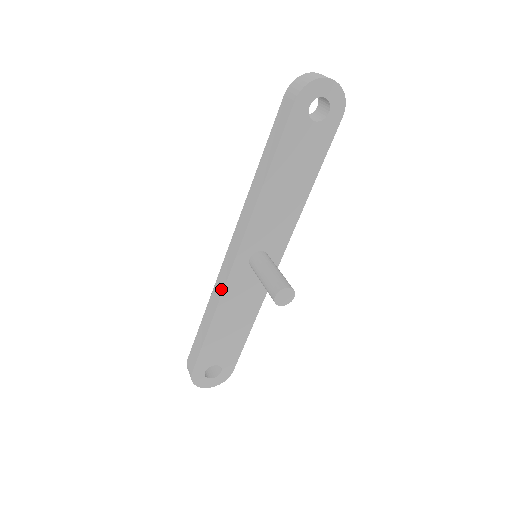
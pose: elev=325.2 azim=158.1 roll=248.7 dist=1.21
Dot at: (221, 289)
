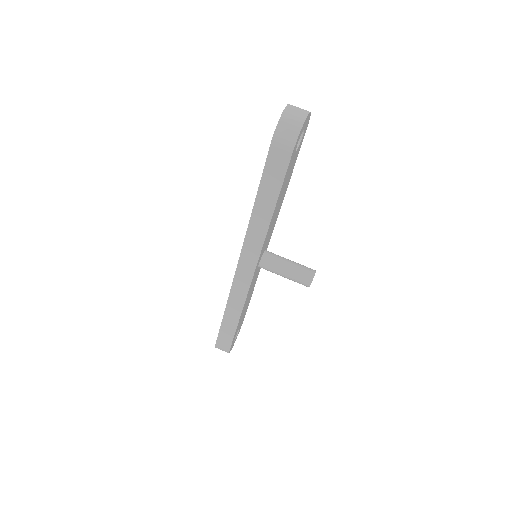
Dot at: (243, 296)
